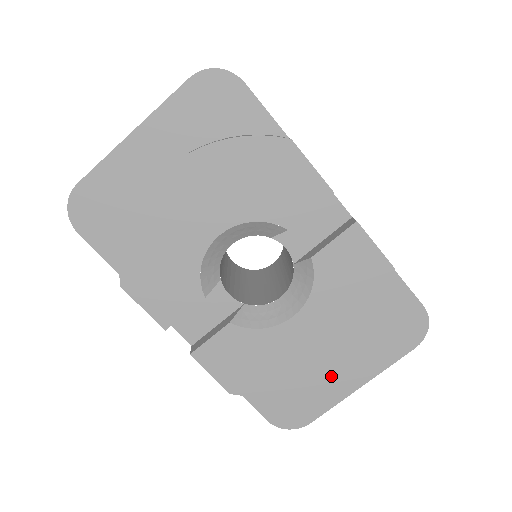
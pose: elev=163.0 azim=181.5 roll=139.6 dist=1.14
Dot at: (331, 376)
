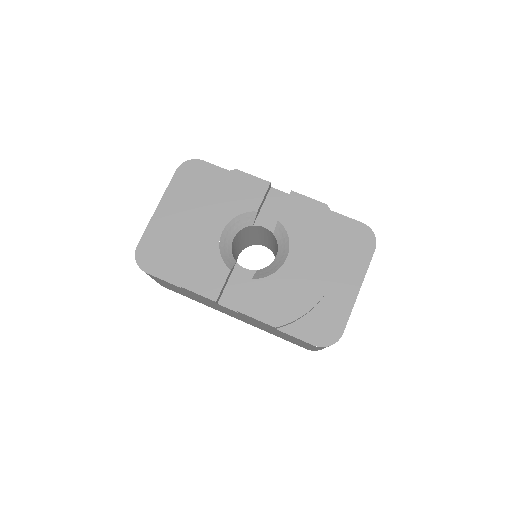
Dot at: (336, 292)
